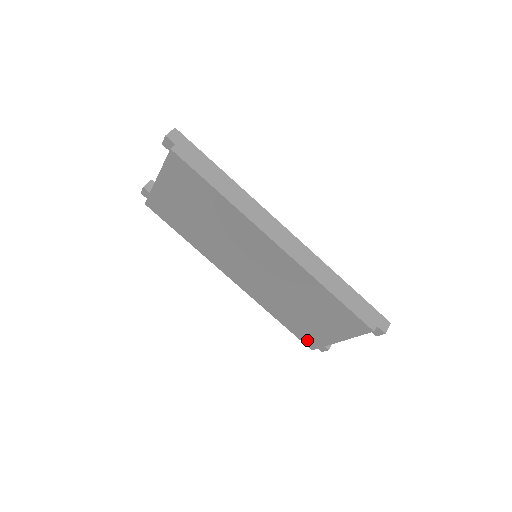
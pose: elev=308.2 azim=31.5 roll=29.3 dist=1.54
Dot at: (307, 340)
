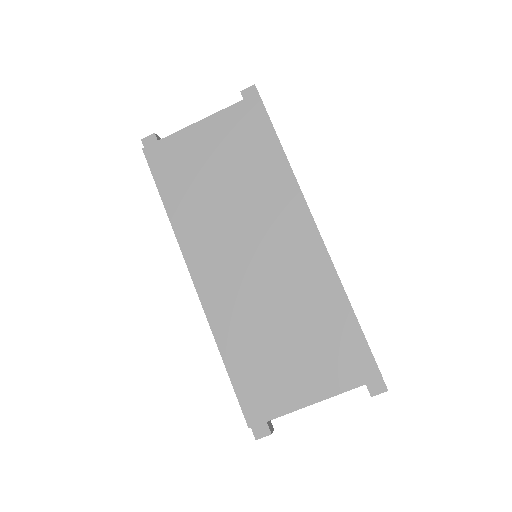
Dot at: (254, 405)
